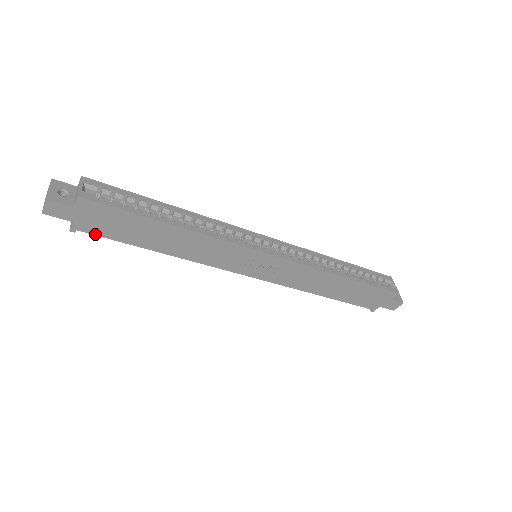
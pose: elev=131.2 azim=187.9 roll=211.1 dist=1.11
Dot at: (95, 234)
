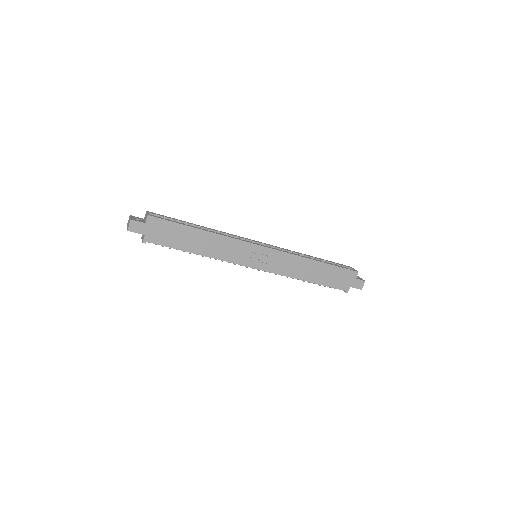
Dot at: (157, 243)
